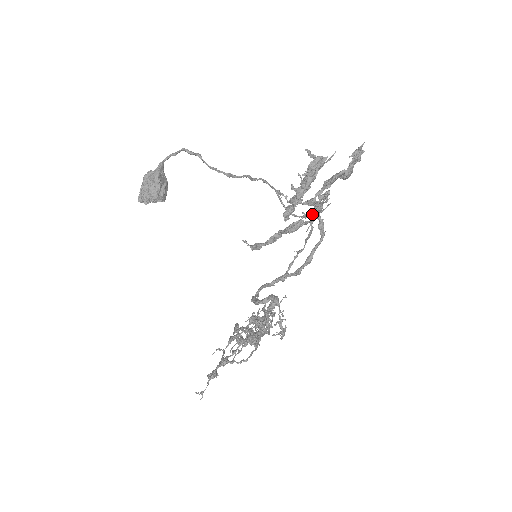
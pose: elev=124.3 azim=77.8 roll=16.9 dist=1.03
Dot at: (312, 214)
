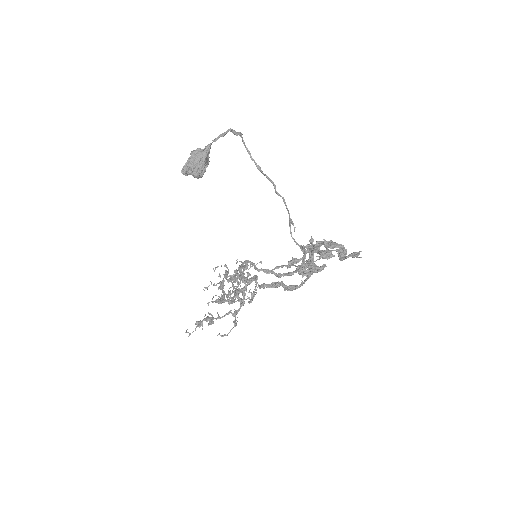
Dot at: (307, 267)
